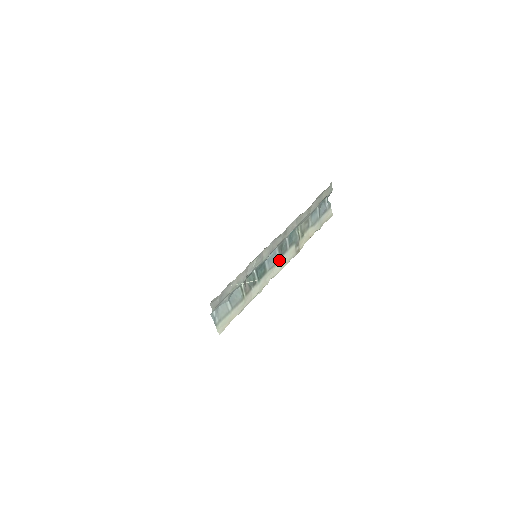
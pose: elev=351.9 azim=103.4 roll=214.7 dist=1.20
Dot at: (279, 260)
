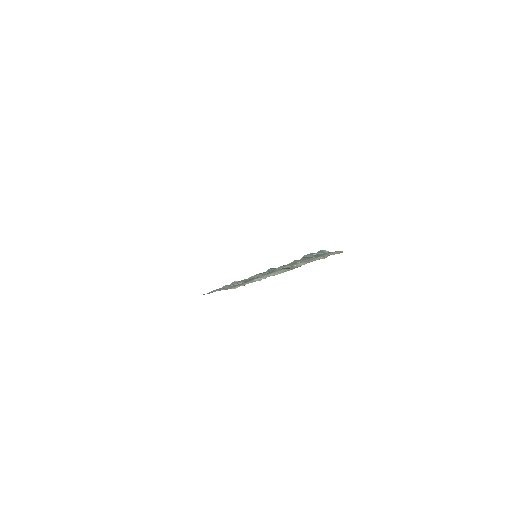
Dot at: (269, 273)
